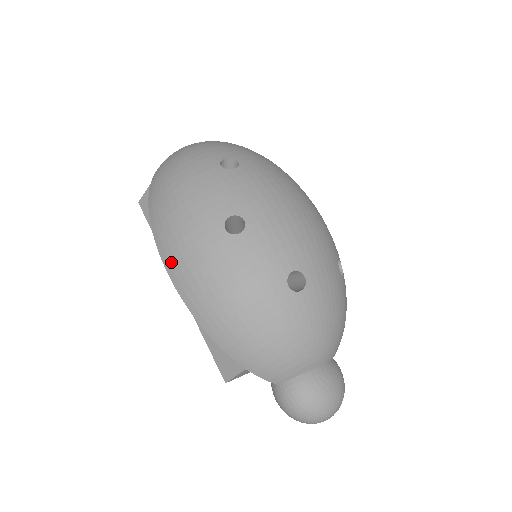
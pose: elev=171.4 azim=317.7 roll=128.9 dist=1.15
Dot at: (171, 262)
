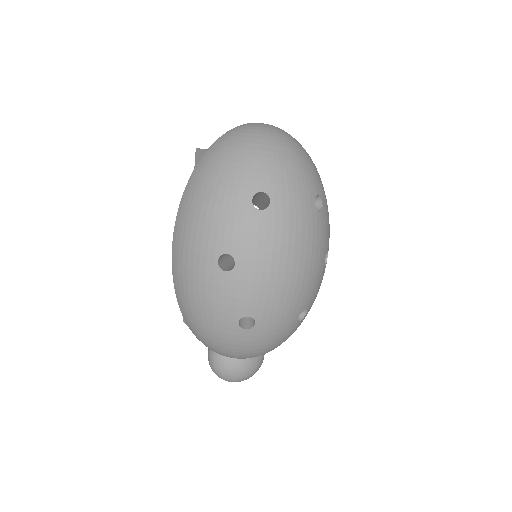
Dot at: (176, 244)
